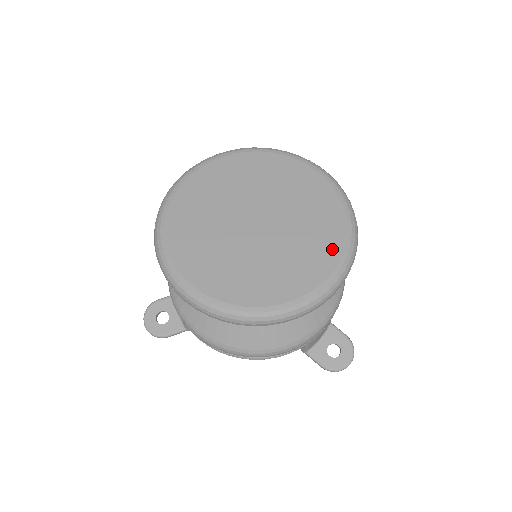
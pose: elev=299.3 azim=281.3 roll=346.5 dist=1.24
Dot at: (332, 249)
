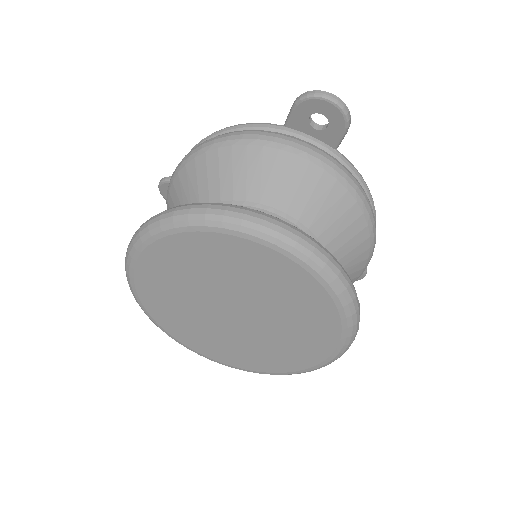
Dot at: (310, 358)
